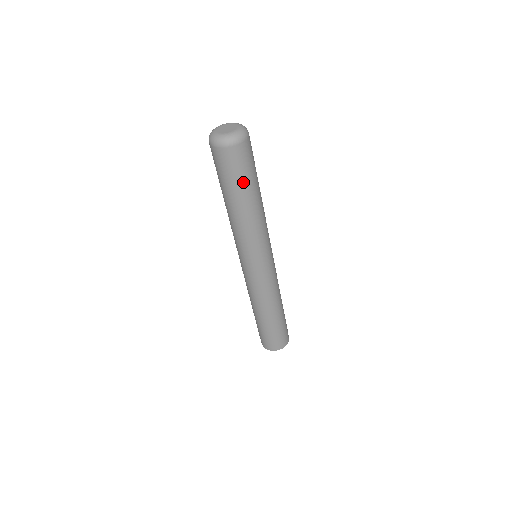
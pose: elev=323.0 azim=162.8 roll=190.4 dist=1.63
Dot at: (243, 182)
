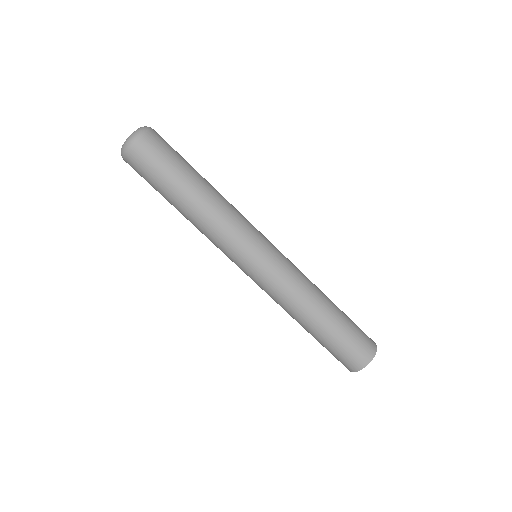
Dot at: (166, 178)
